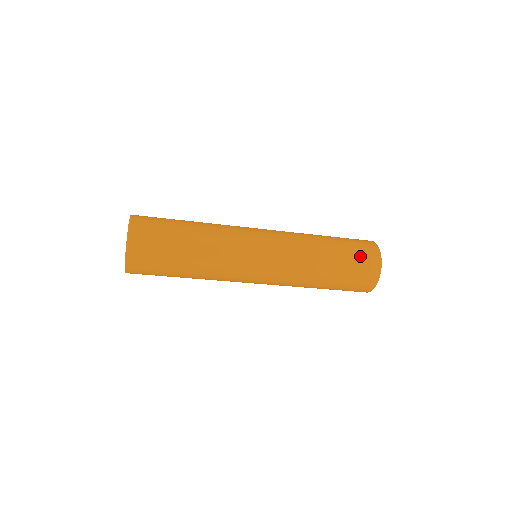
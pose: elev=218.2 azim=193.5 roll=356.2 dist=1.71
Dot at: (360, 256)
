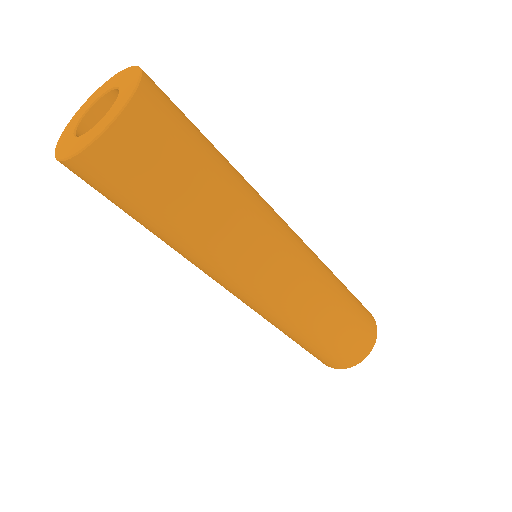
Dot at: (363, 307)
